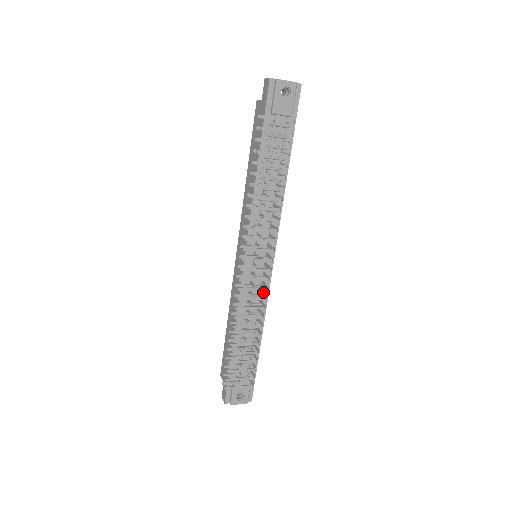
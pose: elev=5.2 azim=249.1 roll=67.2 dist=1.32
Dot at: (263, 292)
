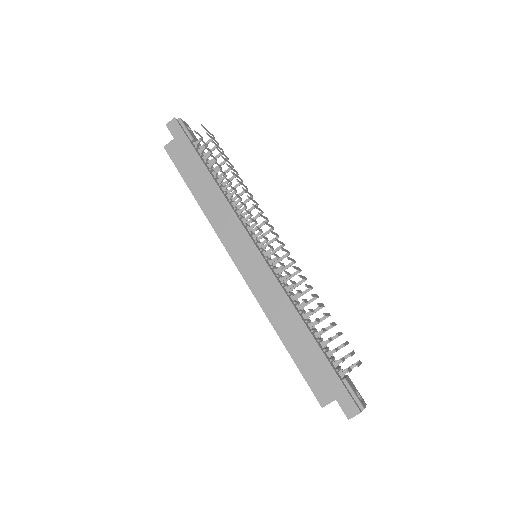
Dot at: occluded
